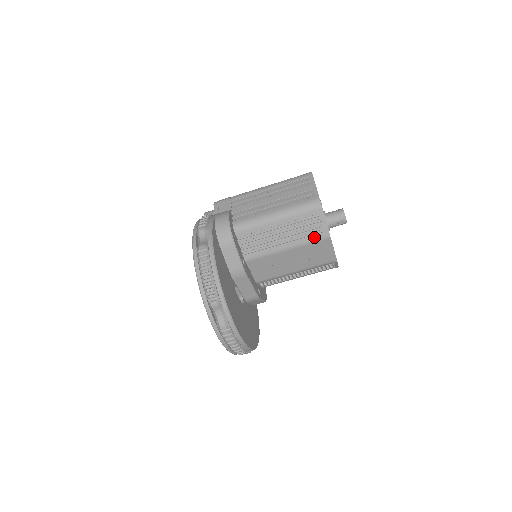
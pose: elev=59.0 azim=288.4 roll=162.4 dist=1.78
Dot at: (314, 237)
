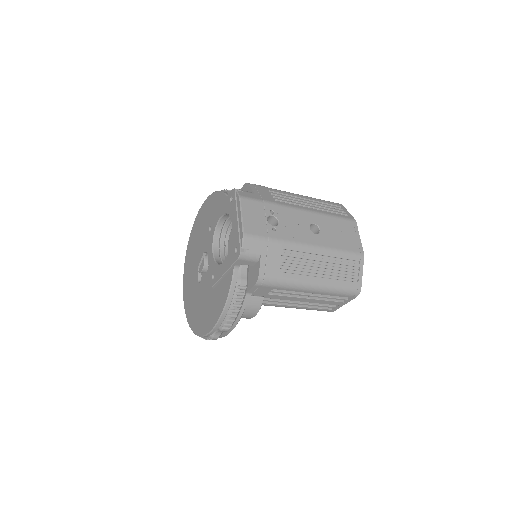
Dot at: occluded
